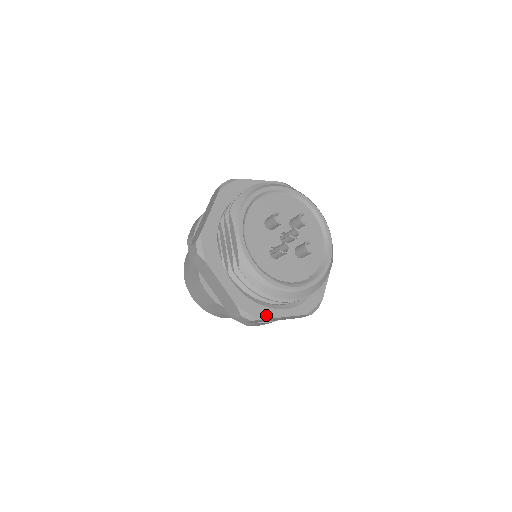
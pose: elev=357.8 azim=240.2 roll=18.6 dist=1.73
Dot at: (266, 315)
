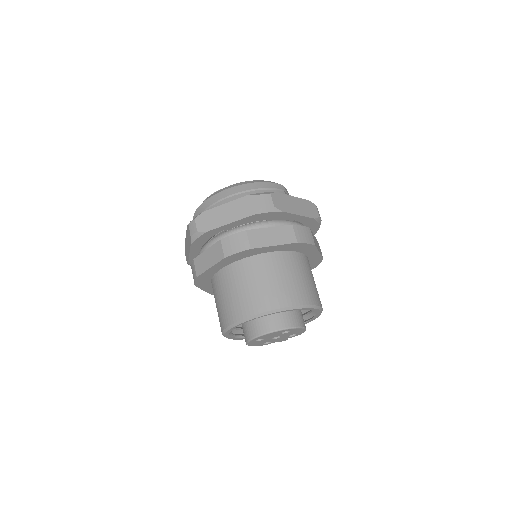
Dot at: (208, 212)
